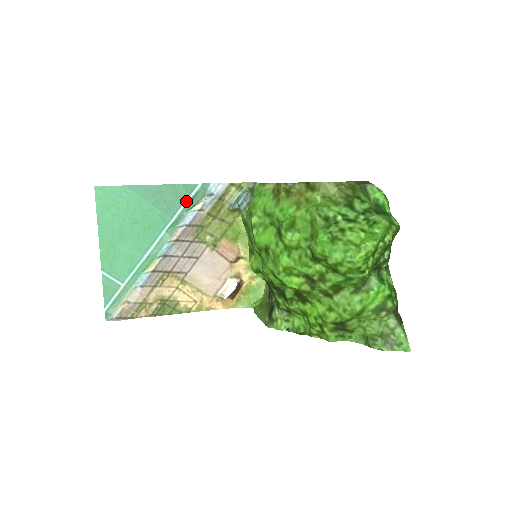
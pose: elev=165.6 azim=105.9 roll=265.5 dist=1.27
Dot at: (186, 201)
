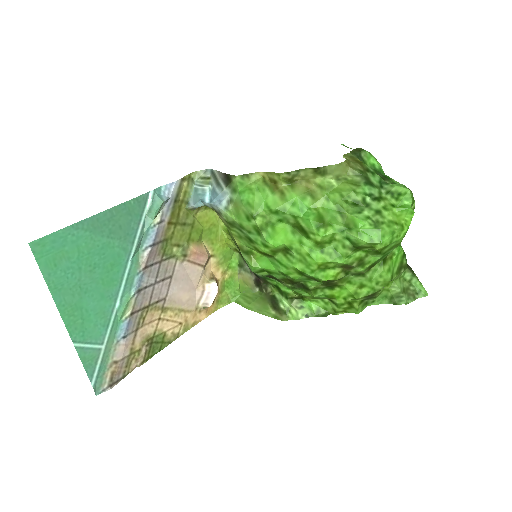
Dot at: (142, 218)
